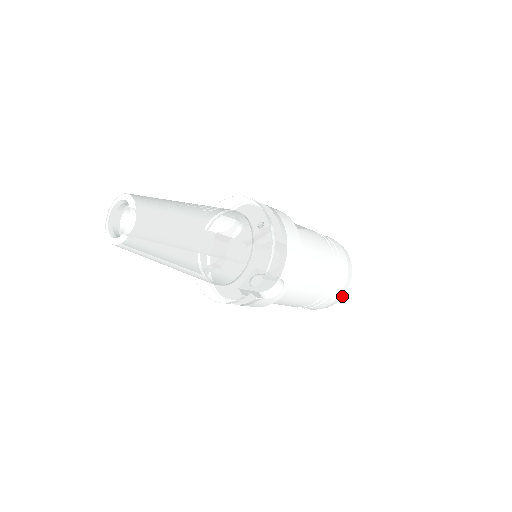
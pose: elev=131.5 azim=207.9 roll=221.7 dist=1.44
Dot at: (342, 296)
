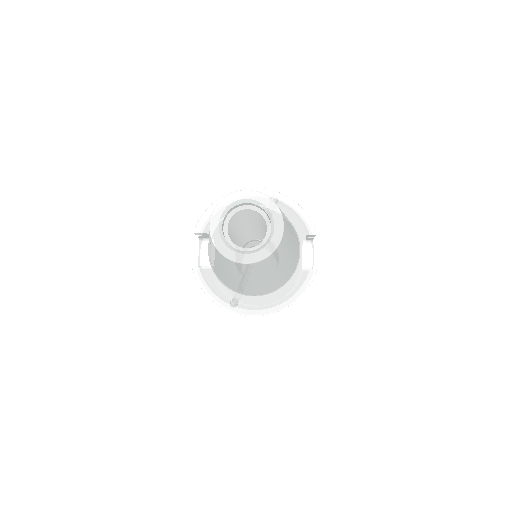
Dot at: occluded
